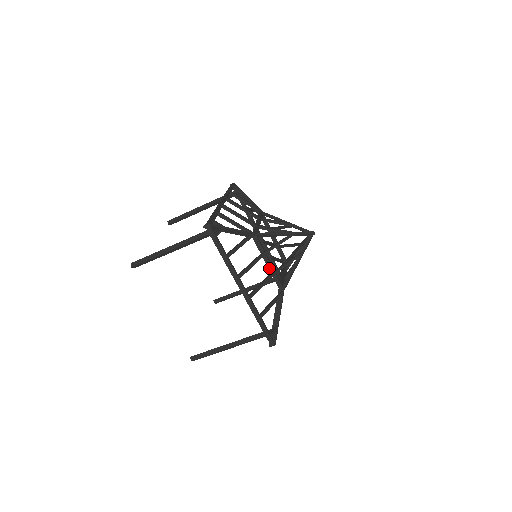
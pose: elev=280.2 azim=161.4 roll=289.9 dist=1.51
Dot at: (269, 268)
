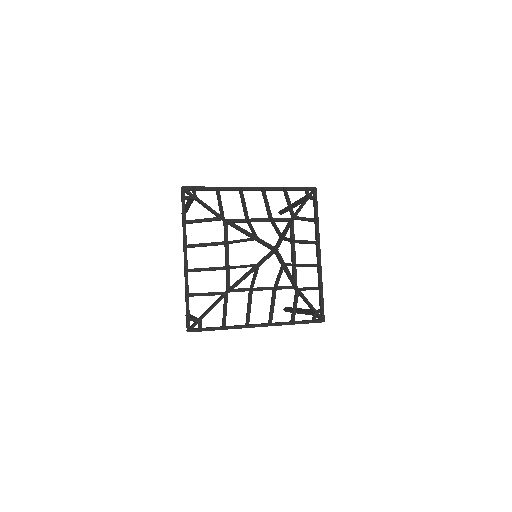
Dot at: occluded
